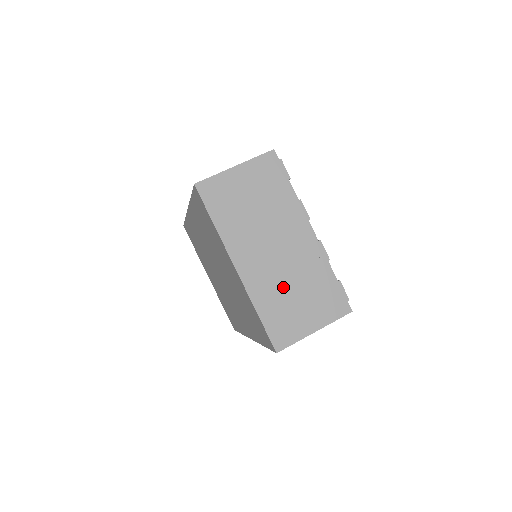
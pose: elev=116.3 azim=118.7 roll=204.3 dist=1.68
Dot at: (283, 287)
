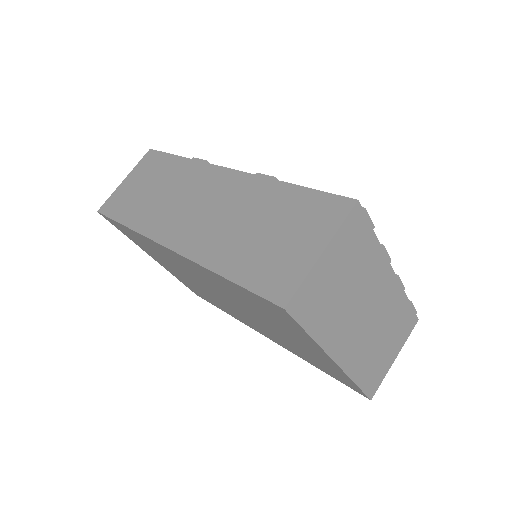
Dot at: (373, 345)
